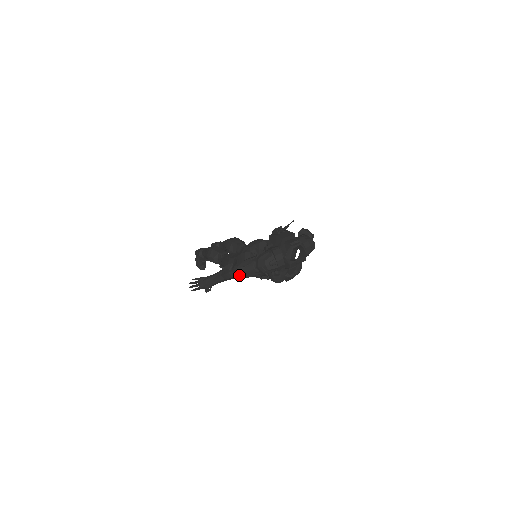
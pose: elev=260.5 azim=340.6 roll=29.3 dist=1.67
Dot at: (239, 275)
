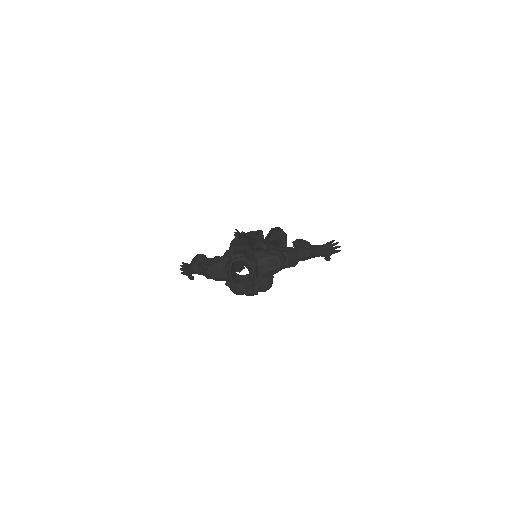
Dot at: (203, 273)
